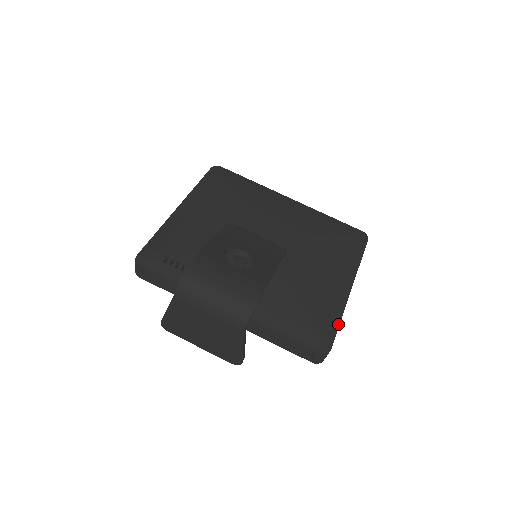
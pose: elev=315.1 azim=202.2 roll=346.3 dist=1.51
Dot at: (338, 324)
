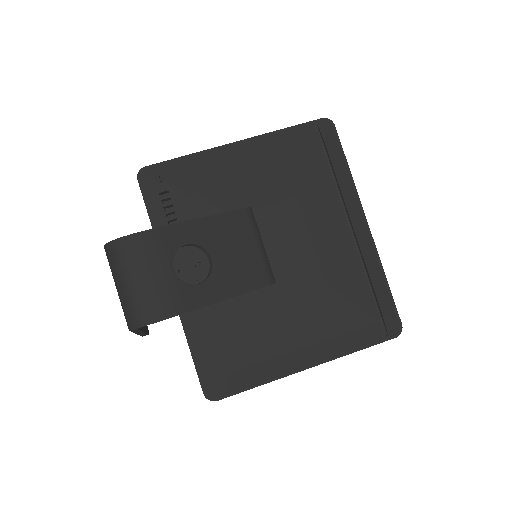
Dot at: (252, 386)
